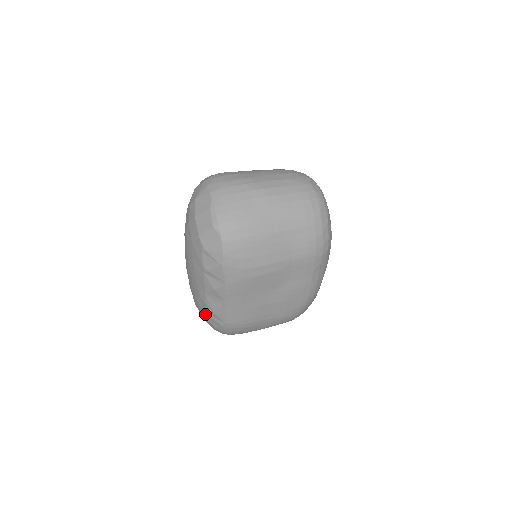
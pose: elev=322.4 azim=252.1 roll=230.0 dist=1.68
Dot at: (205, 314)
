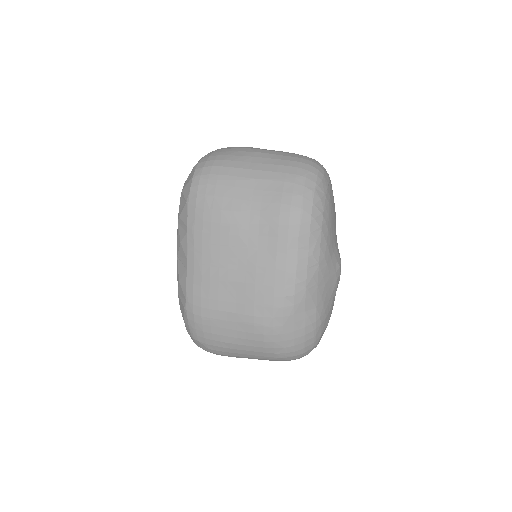
Dot at: (178, 296)
